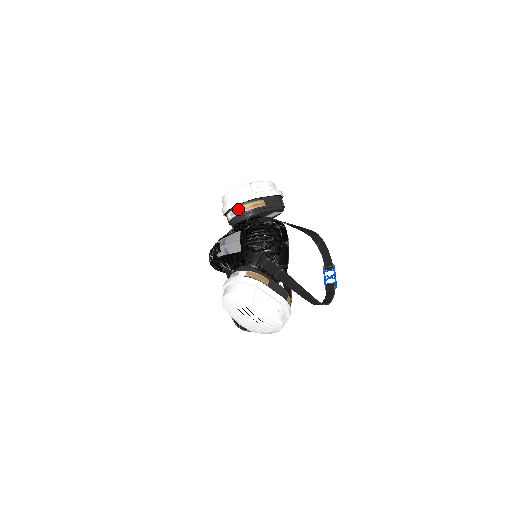
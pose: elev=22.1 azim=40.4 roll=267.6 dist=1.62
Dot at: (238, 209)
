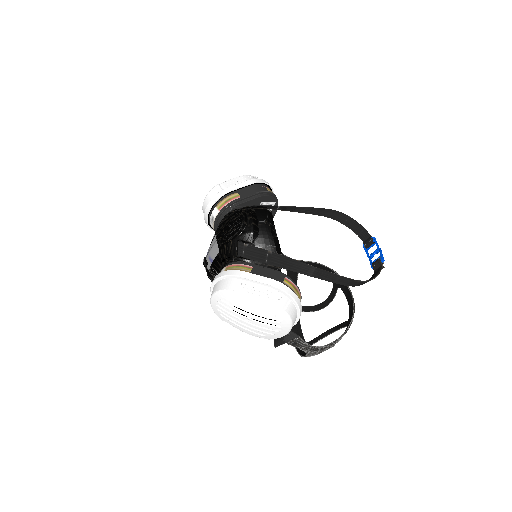
Dot at: (213, 213)
